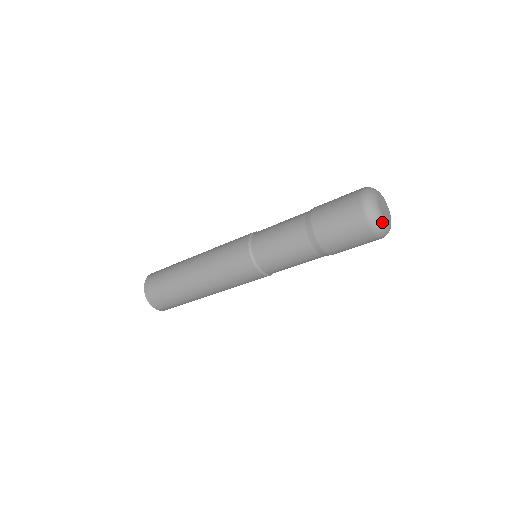
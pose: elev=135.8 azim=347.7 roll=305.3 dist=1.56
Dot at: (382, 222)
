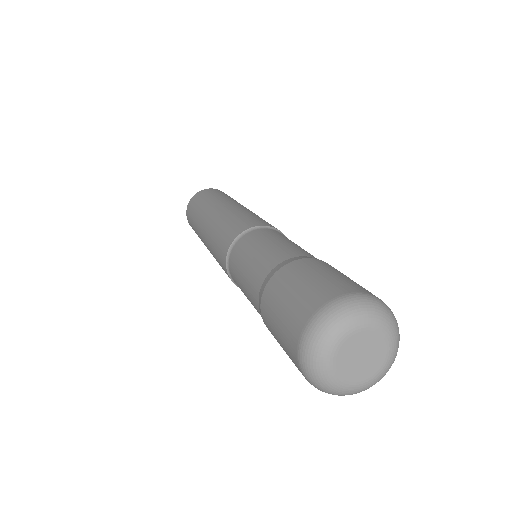
Dot at: (340, 391)
